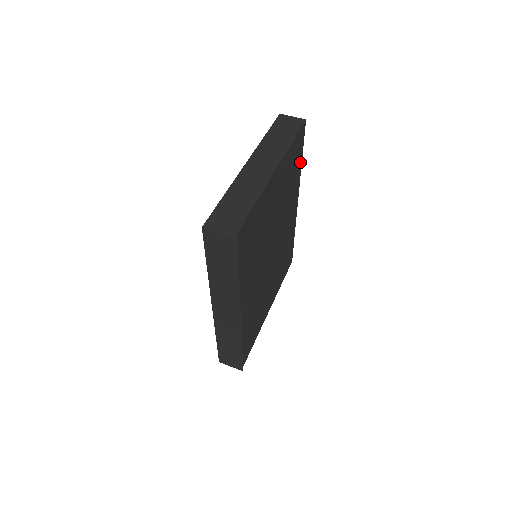
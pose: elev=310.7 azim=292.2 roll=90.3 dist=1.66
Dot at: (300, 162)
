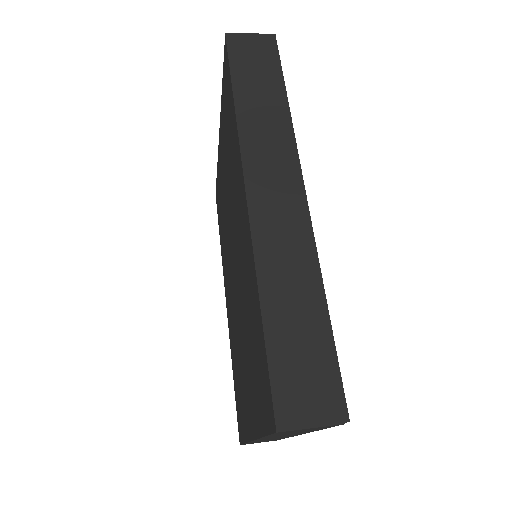
Dot at: occluded
